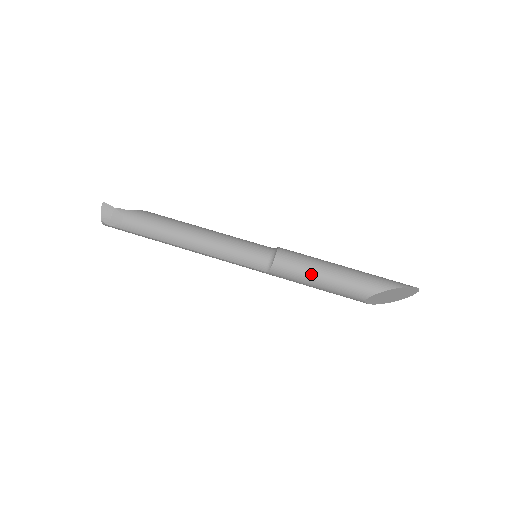
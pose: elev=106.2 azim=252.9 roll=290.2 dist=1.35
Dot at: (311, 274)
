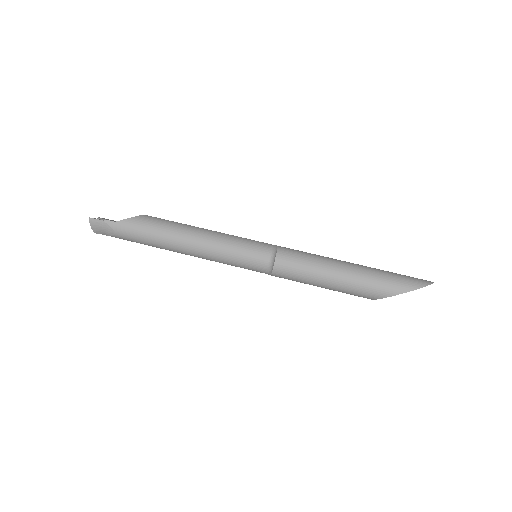
Dot at: (312, 281)
